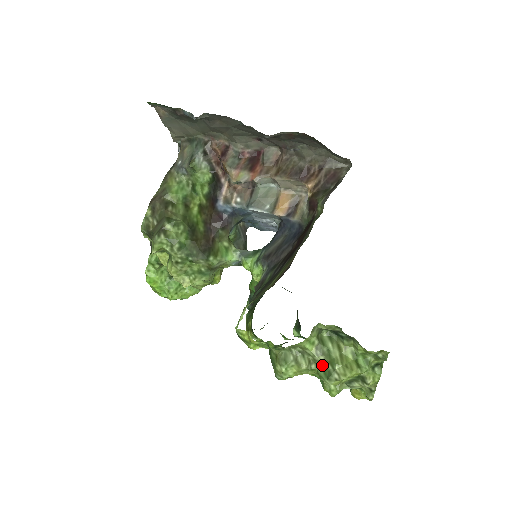
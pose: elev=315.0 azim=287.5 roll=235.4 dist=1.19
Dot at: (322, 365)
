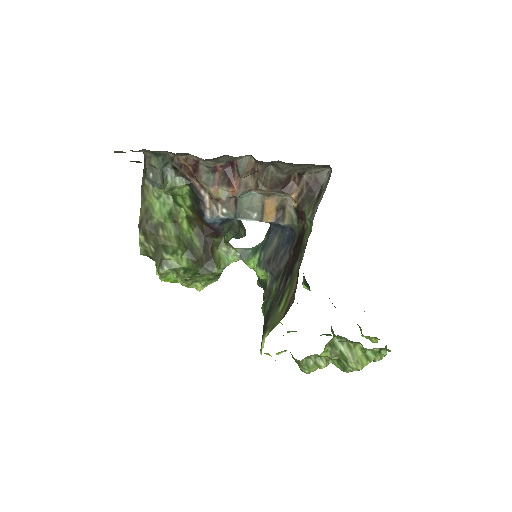
Dot at: (337, 360)
